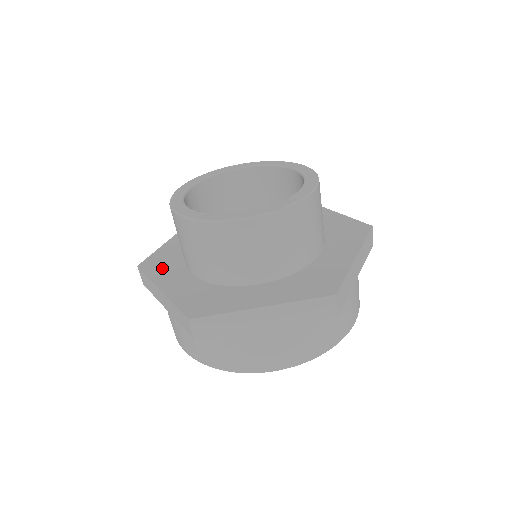
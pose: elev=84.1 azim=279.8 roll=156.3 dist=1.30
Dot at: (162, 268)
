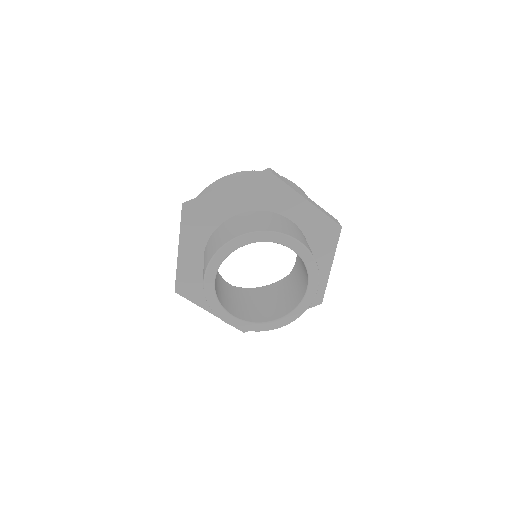
Dot at: (193, 230)
